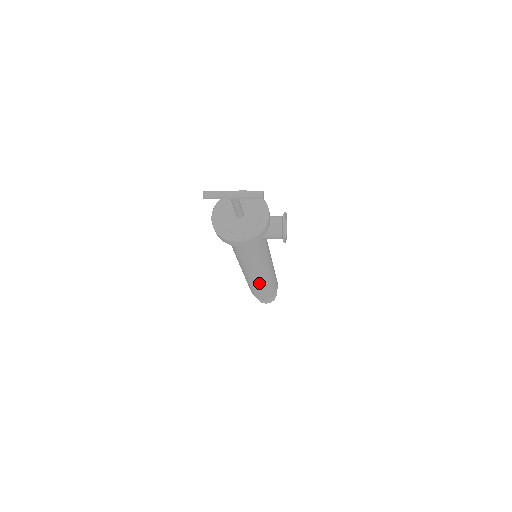
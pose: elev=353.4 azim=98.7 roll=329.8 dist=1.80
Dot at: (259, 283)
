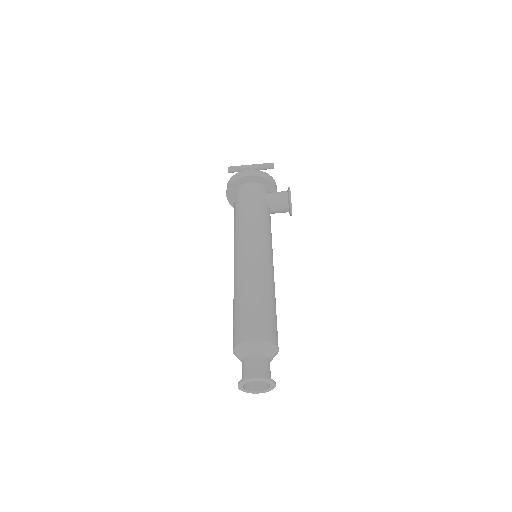
Dot at: (255, 278)
